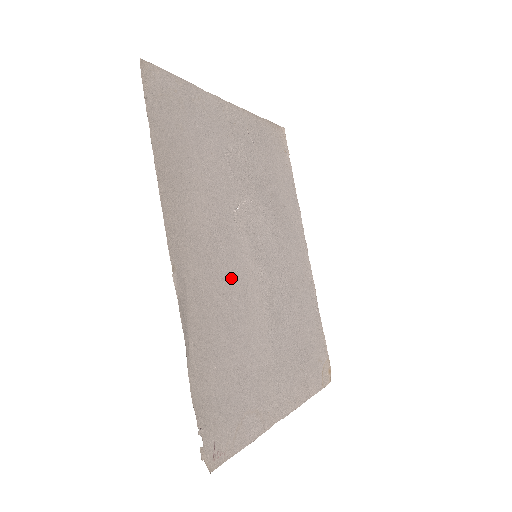
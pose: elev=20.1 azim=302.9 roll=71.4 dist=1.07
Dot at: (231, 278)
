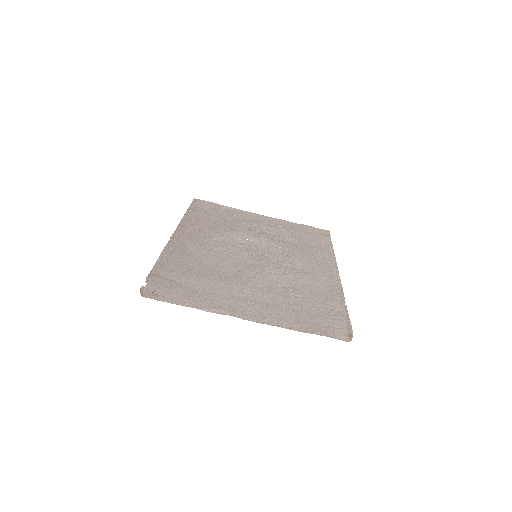
Dot at: (221, 254)
